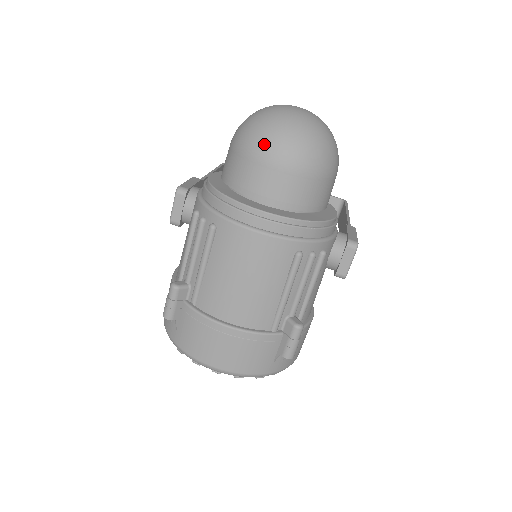
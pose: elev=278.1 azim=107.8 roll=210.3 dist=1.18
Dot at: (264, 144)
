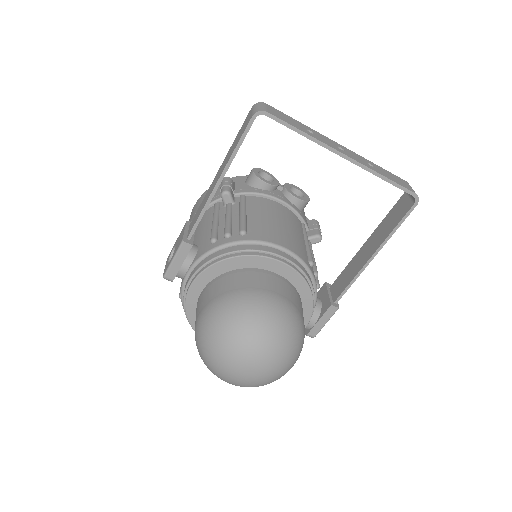
Dot at: occluded
